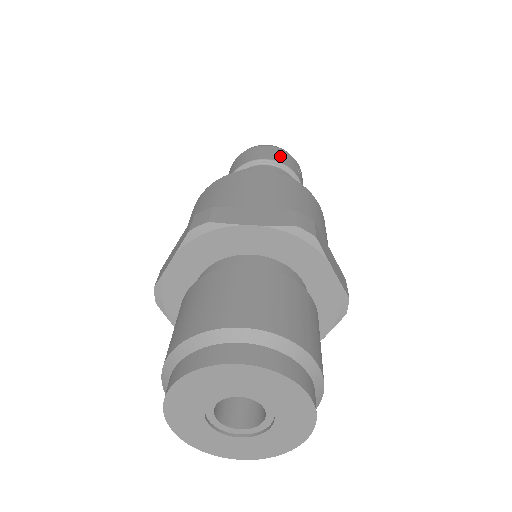
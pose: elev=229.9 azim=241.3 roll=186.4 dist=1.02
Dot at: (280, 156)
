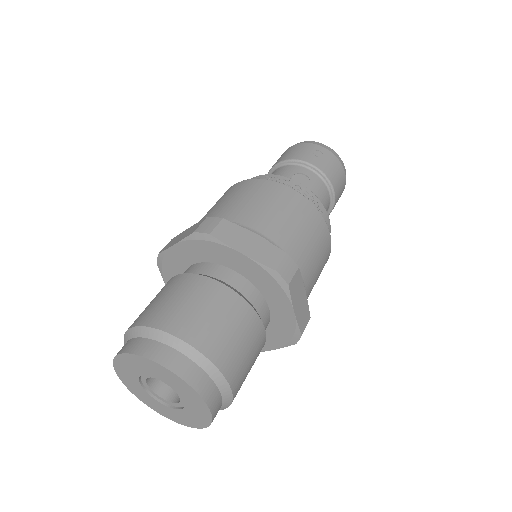
Dot at: (292, 152)
